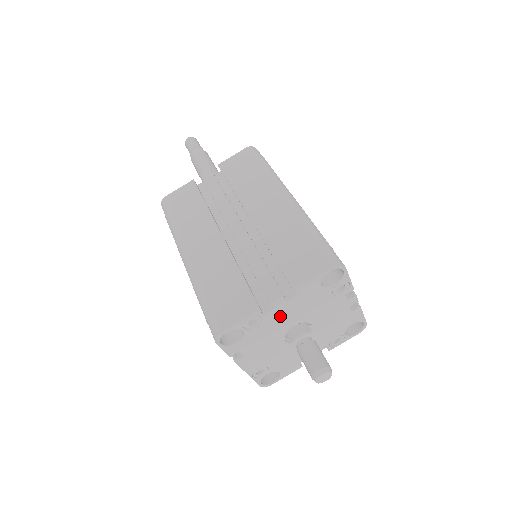
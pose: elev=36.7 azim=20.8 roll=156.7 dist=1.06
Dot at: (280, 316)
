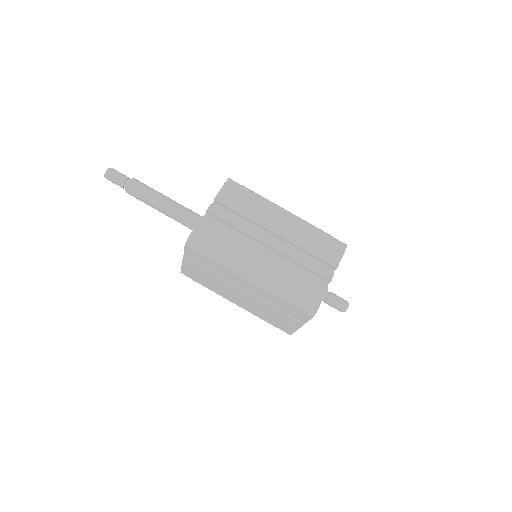
Dot at: occluded
